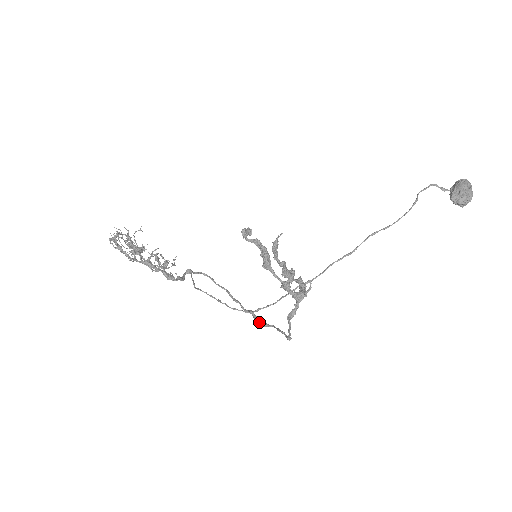
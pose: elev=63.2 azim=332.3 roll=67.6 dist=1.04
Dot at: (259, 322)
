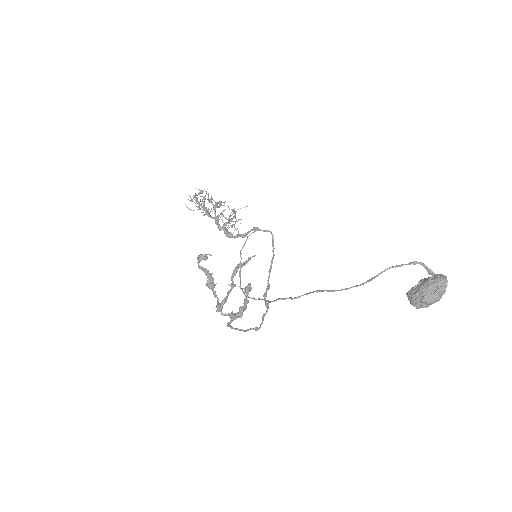
Dot at: occluded
